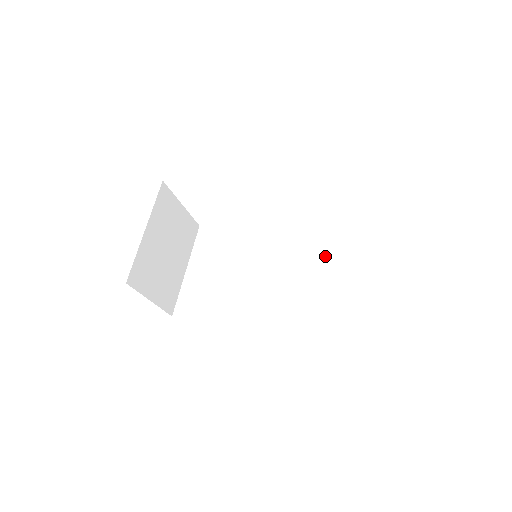
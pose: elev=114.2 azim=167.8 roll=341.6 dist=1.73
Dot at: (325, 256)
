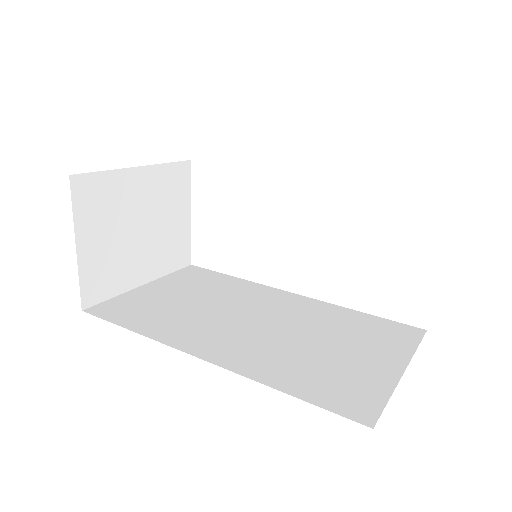
Dot at: (347, 329)
